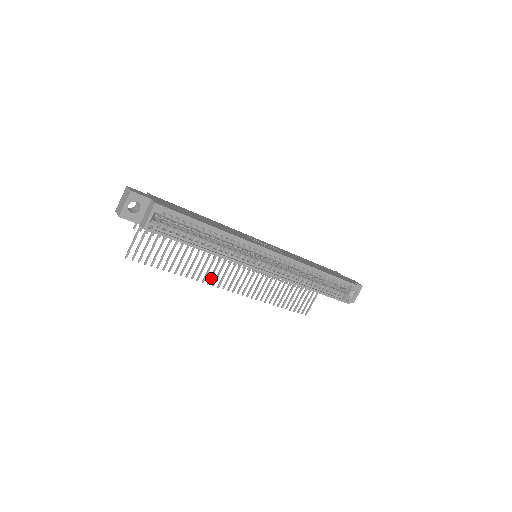
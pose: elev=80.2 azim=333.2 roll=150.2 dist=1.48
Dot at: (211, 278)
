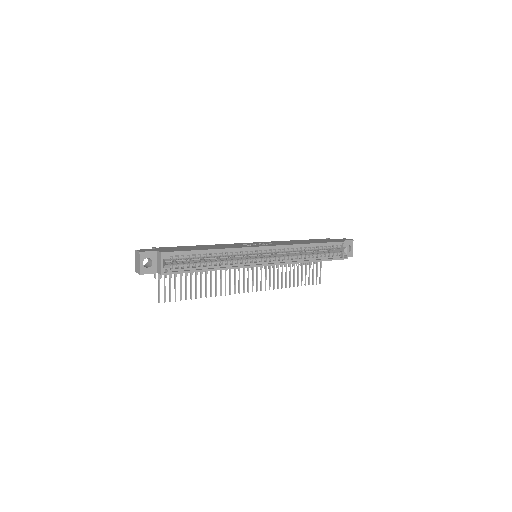
Dot at: (230, 289)
